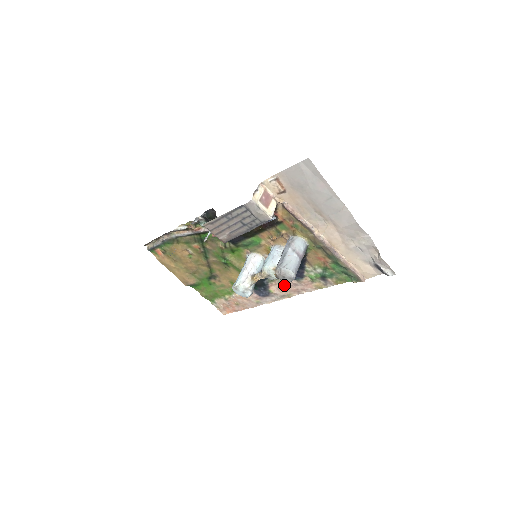
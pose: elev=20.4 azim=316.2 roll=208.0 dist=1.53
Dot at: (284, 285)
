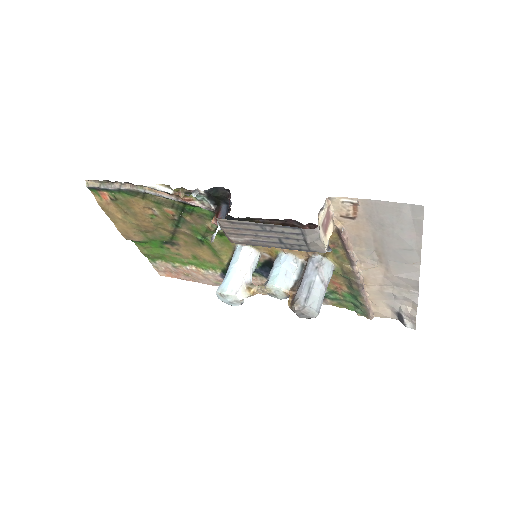
Dot at: occluded
